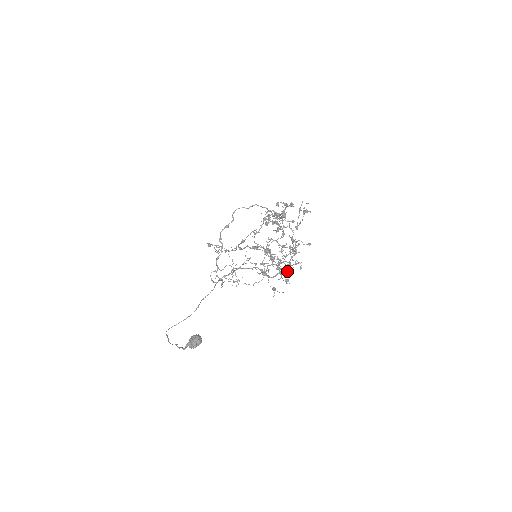
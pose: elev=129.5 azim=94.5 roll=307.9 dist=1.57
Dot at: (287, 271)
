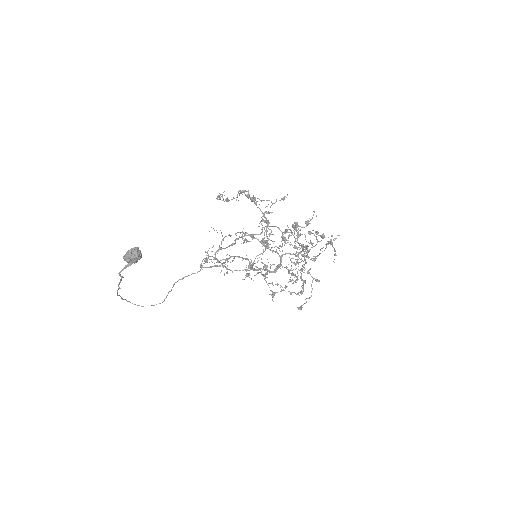
Dot at: (274, 271)
